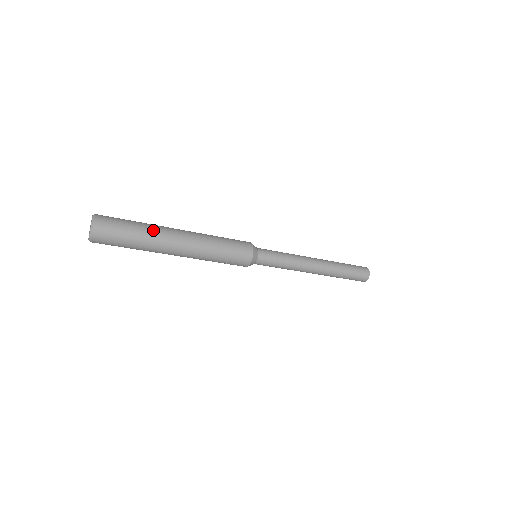
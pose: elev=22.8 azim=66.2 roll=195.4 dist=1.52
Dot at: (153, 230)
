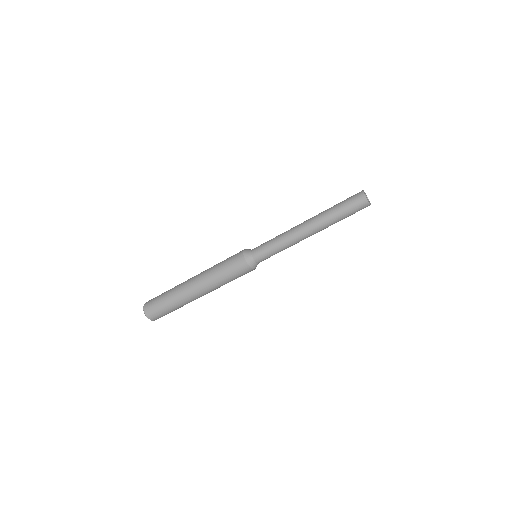
Dot at: (175, 290)
